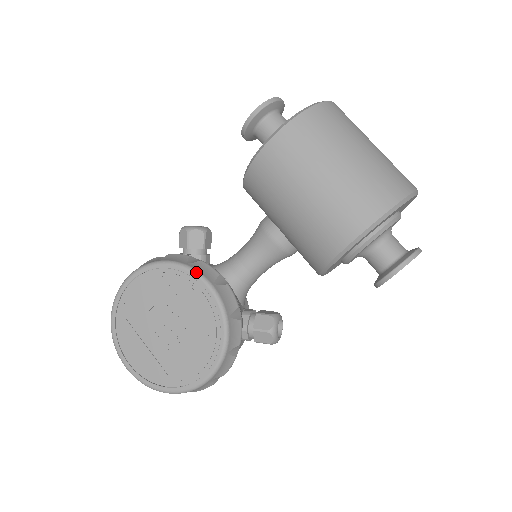
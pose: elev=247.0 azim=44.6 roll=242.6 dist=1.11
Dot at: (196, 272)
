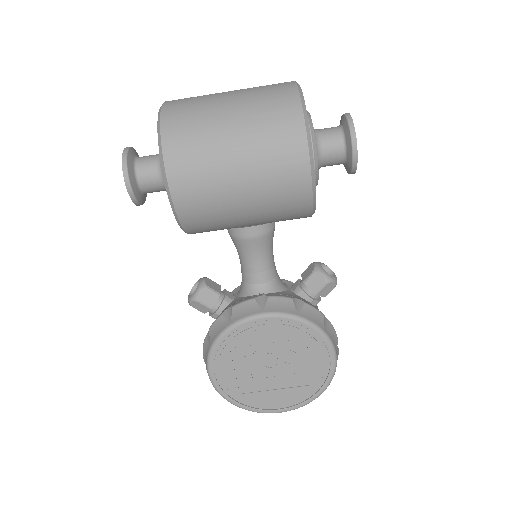
Dot at: (243, 320)
